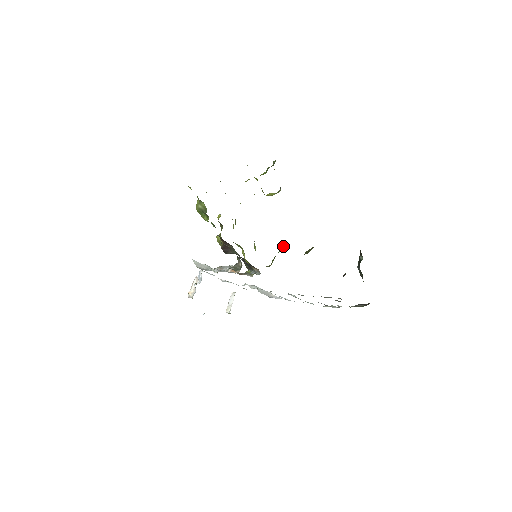
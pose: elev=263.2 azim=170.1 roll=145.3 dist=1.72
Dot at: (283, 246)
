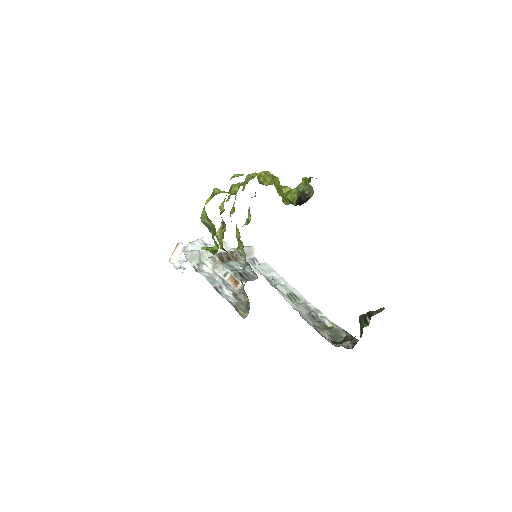
Dot at: occluded
